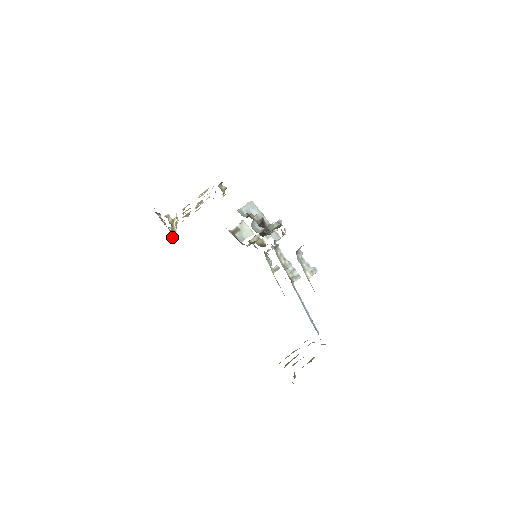
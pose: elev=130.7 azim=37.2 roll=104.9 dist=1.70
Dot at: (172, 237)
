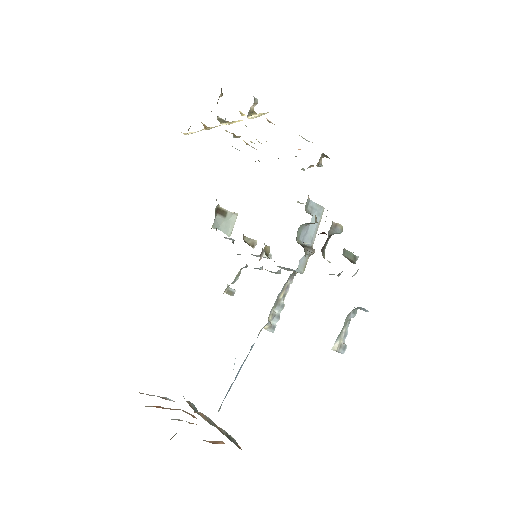
Dot at: occluded
